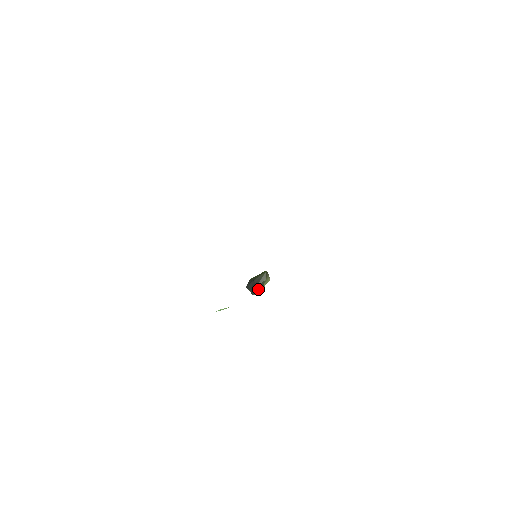
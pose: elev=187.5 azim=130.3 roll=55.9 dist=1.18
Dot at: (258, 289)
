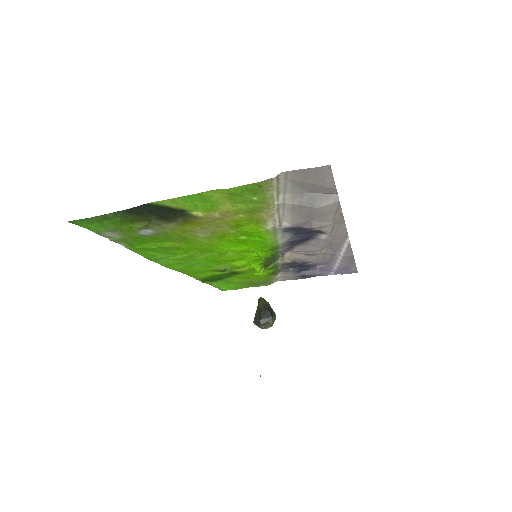
Dot at: (271, 313)
